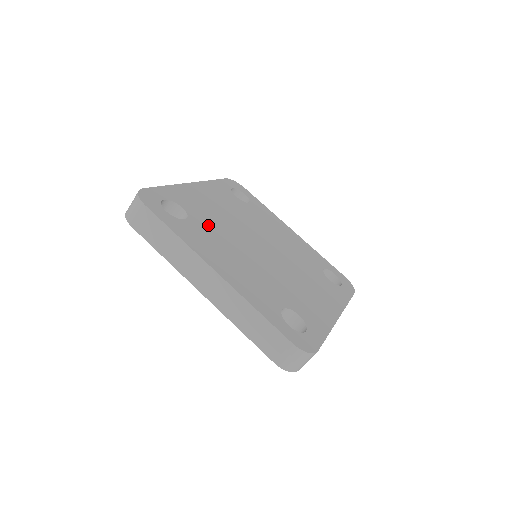
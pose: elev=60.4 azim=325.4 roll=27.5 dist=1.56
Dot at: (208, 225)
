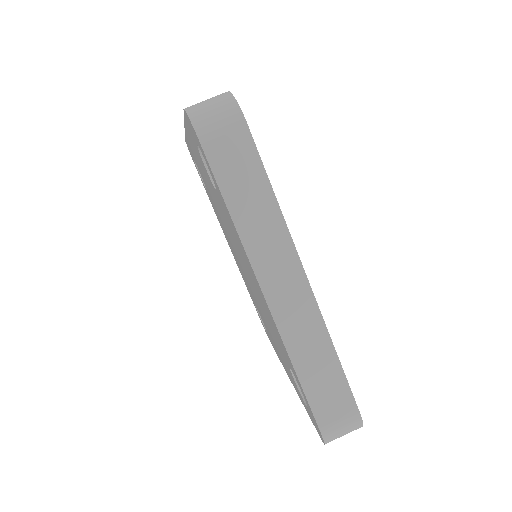
Dot at: occluded
